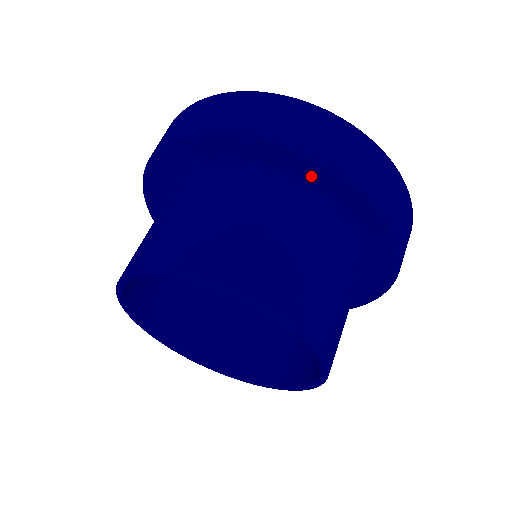
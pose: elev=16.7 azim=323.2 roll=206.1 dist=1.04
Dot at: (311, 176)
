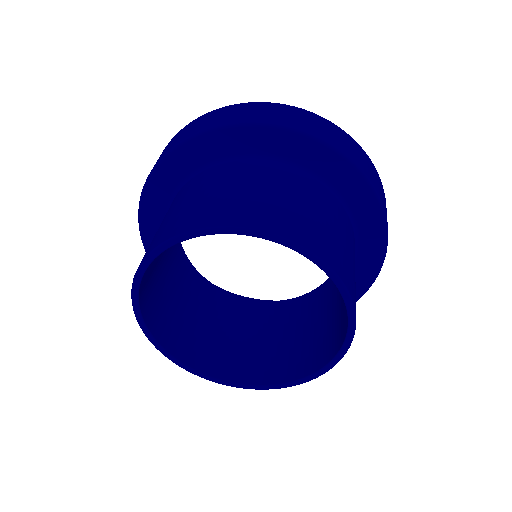
Dot at: (344, 183)
